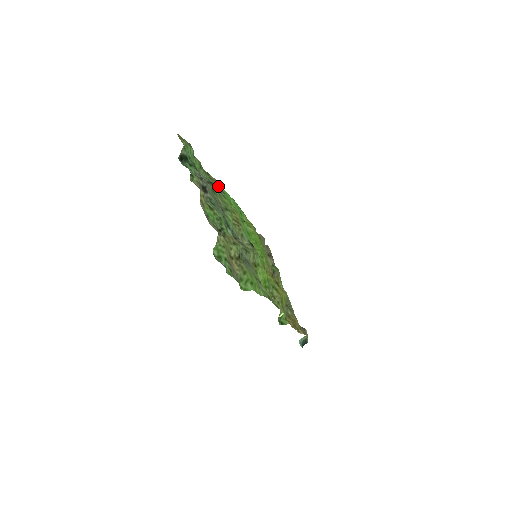
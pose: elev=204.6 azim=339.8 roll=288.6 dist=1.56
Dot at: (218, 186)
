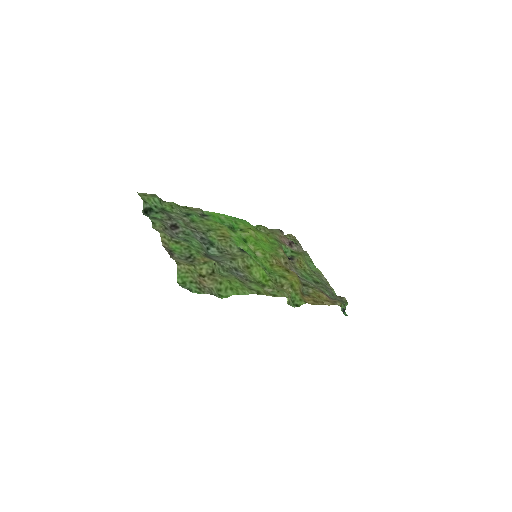
Dot at: (200, 213)
